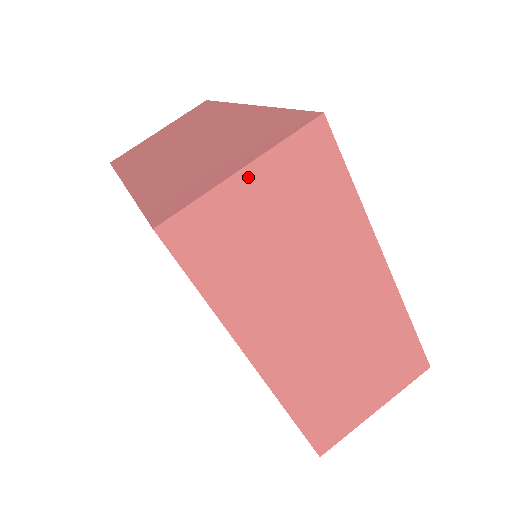
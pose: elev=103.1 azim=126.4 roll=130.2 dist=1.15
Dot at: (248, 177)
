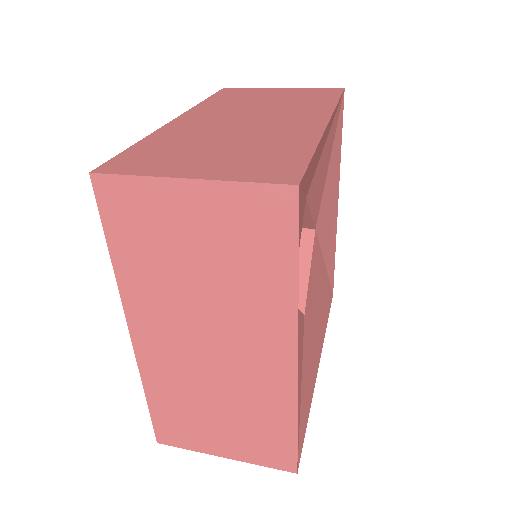
Dot at: (282, 89)
